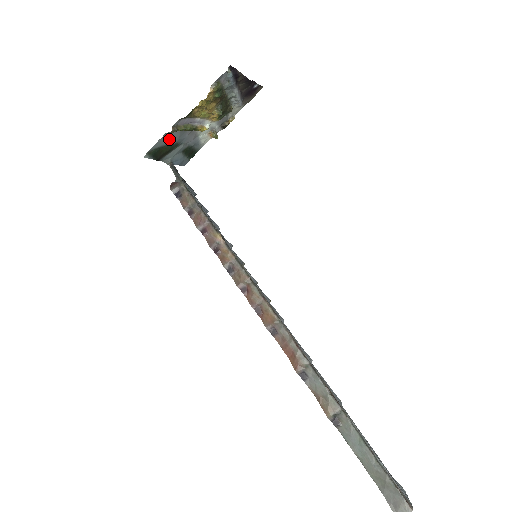
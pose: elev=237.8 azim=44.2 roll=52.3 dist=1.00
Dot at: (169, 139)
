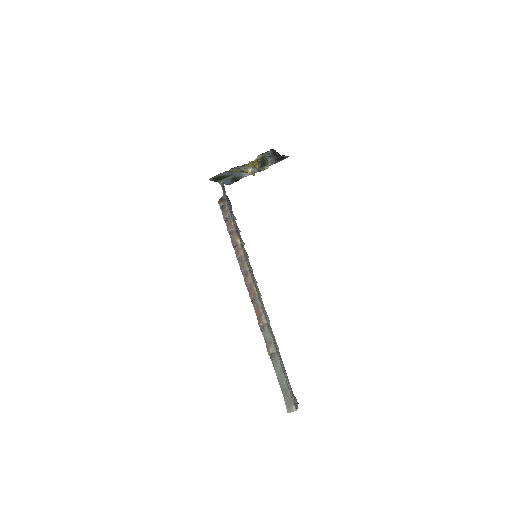
Dot at: (226, 173)
